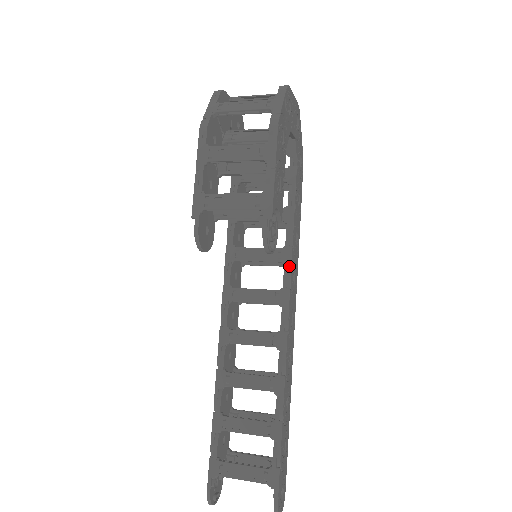
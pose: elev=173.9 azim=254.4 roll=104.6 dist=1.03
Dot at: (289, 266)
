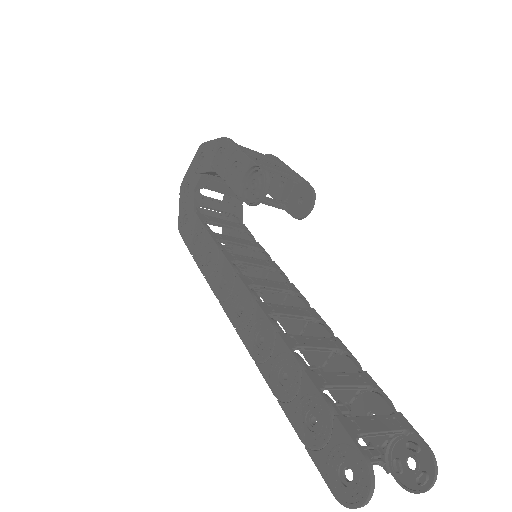
Dot at: (281, 270)
